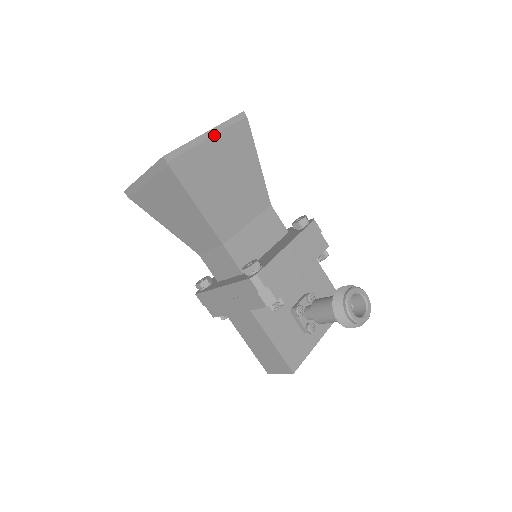
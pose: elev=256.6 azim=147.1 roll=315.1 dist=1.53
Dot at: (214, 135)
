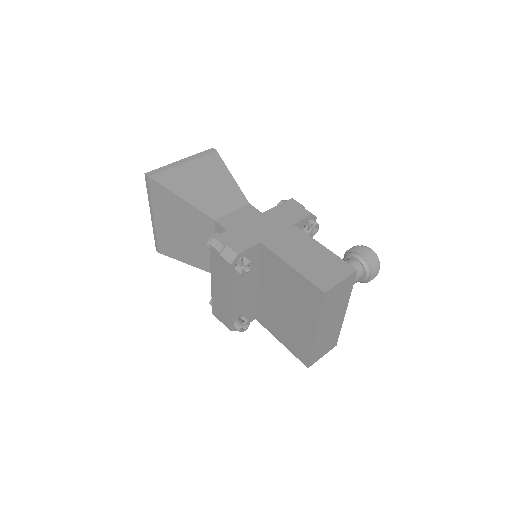
Dot at: occluded
